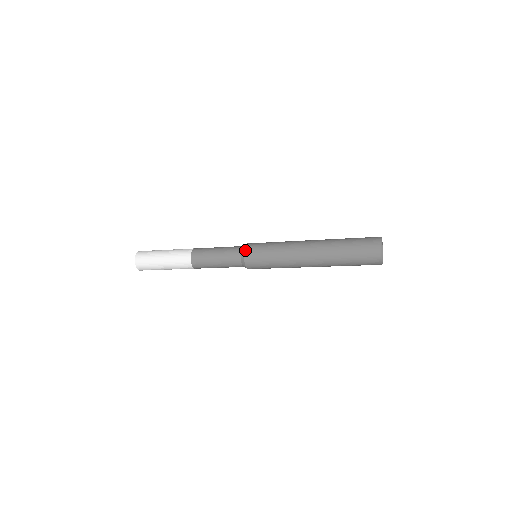
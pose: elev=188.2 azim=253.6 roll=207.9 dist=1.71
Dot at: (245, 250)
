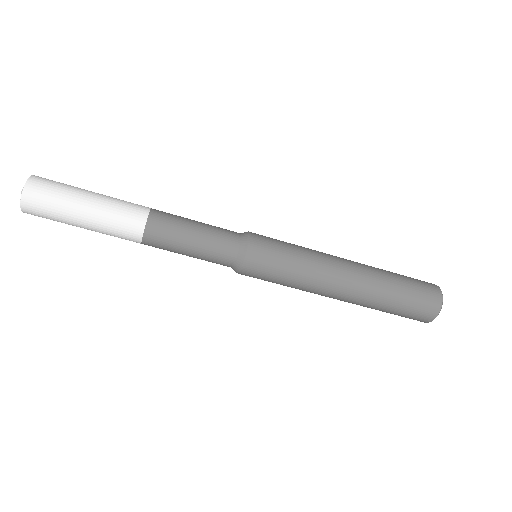
Dot at: (251, 236)
